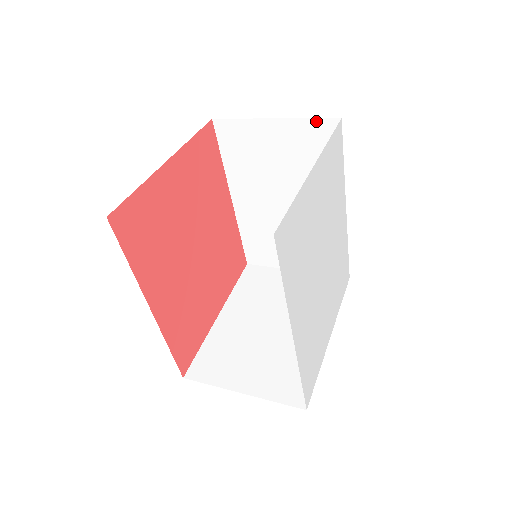
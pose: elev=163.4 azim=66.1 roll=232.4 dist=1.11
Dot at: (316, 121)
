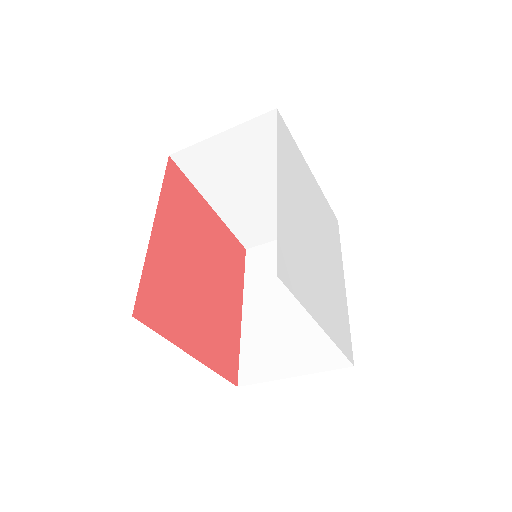
Dot at: occluded
